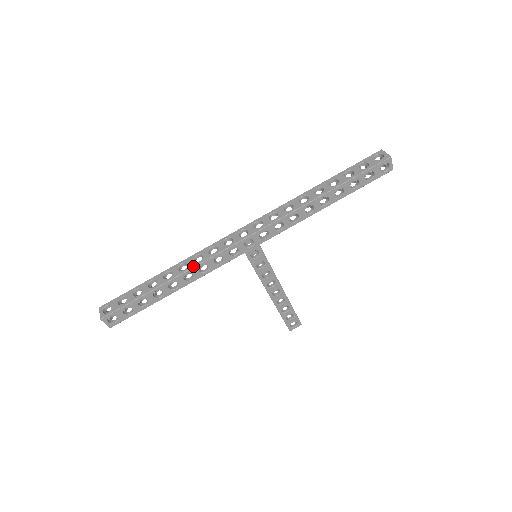
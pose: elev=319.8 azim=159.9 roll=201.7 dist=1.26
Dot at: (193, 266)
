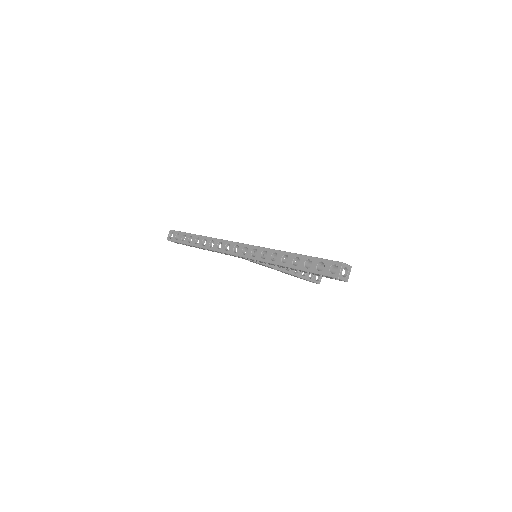
Dot at: (207, 248)
